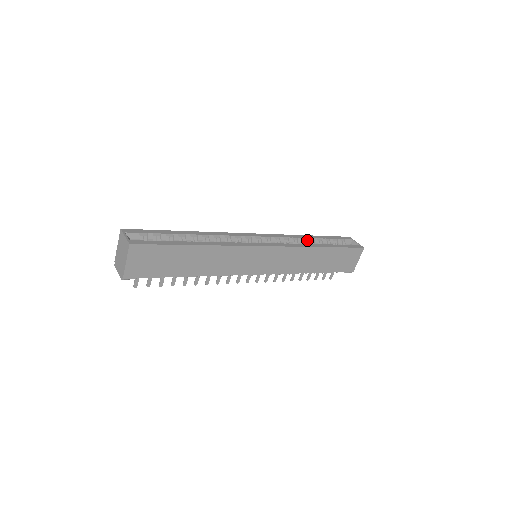
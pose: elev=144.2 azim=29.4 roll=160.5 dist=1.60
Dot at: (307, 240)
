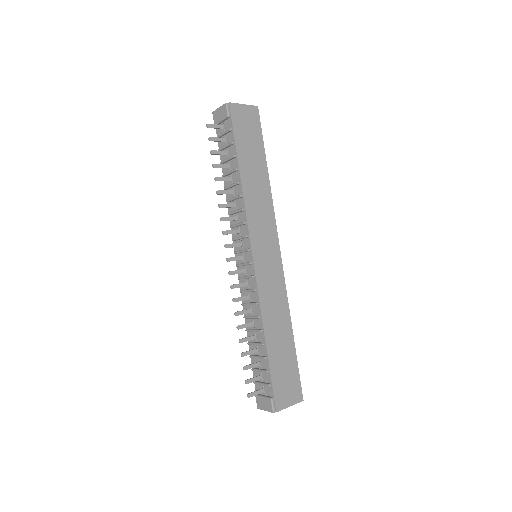
Dot at: occluded
